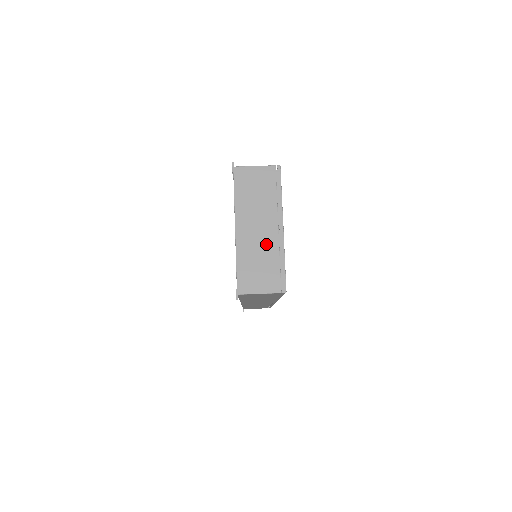
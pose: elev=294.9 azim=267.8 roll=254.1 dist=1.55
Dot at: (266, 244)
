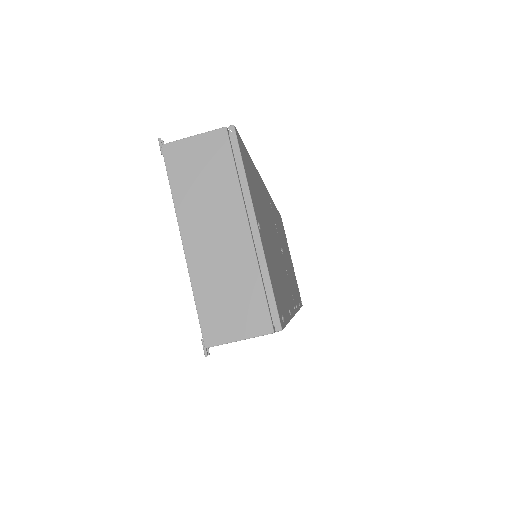
Dot at: (235, 258)
